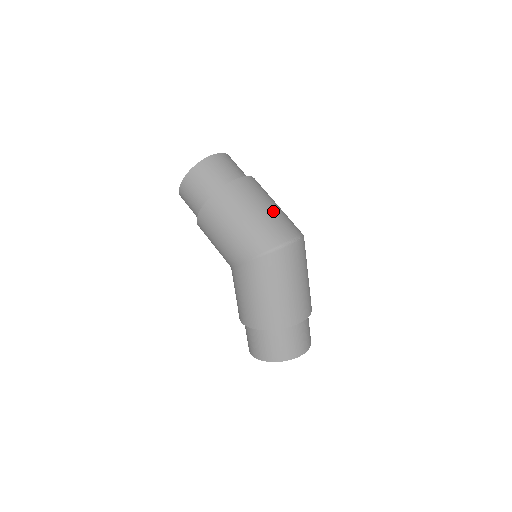
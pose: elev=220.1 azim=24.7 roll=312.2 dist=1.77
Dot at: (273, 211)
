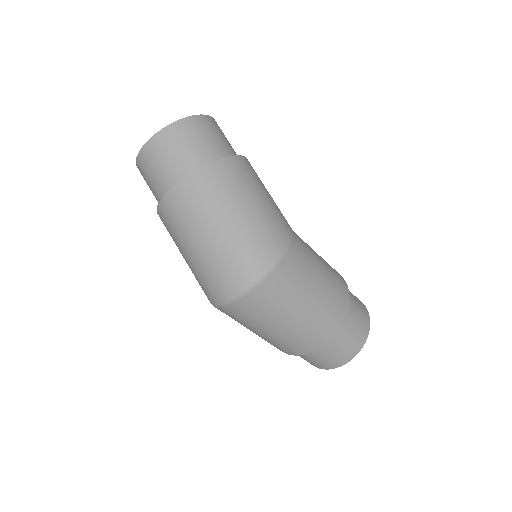
Dot at: (214, 244)
